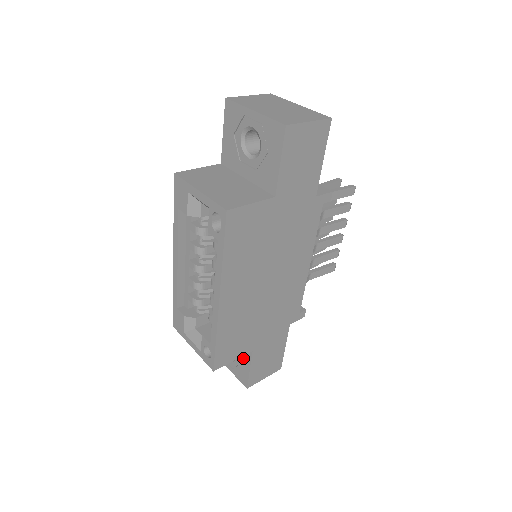
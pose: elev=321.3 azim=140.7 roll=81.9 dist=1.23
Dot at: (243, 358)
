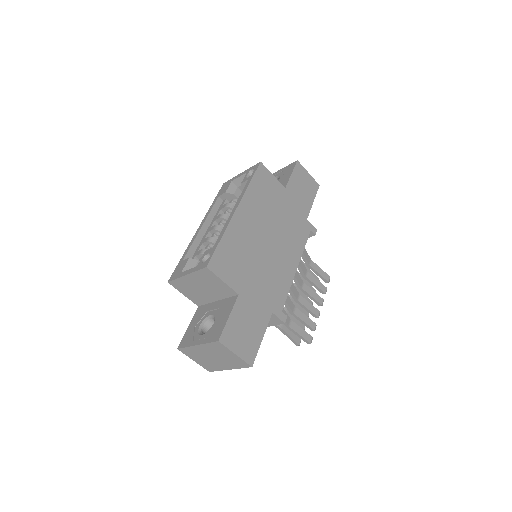
Dot at: (224, 312)
